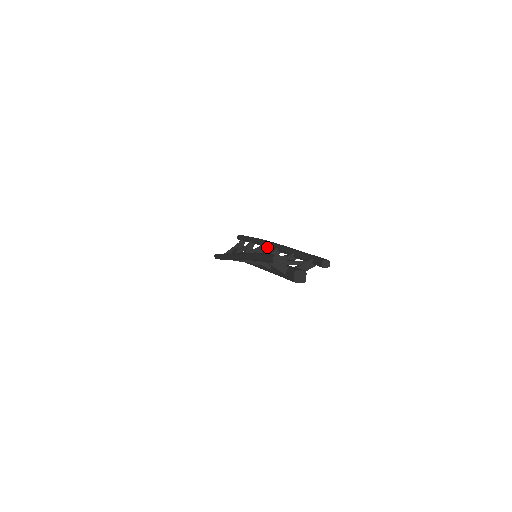
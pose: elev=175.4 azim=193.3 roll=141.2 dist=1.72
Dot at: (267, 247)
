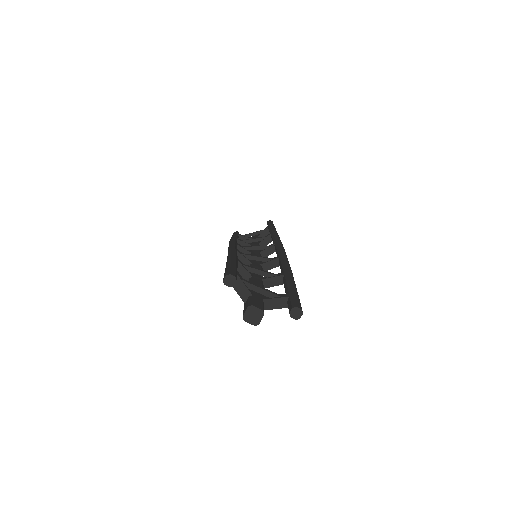
Dot at: occluded
